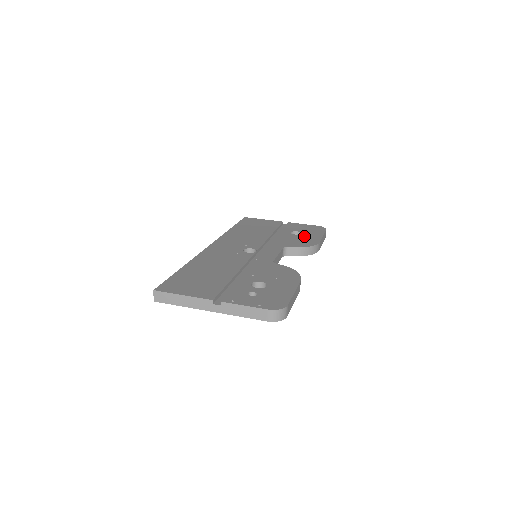
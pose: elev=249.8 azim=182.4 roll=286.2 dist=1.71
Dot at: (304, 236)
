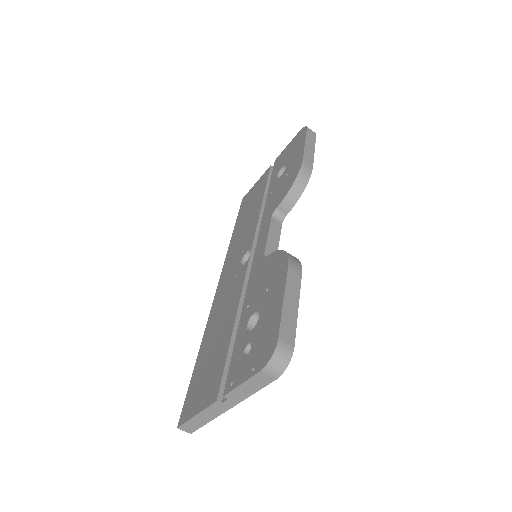
Dot at: (288, 169)
